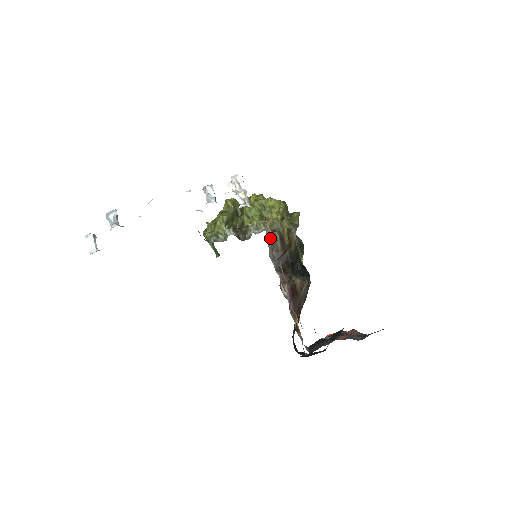
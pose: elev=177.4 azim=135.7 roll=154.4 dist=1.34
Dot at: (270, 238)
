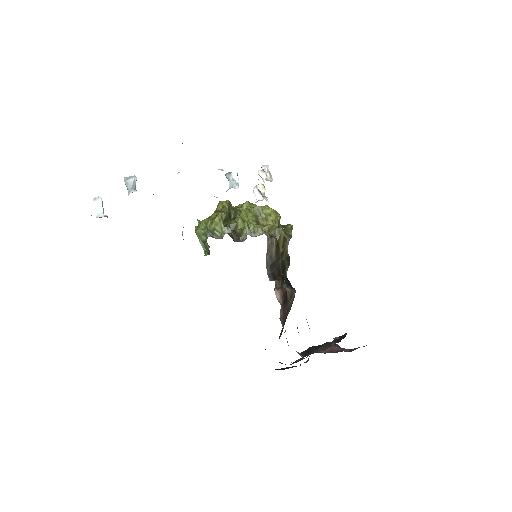
Dot at: (268, 242)
